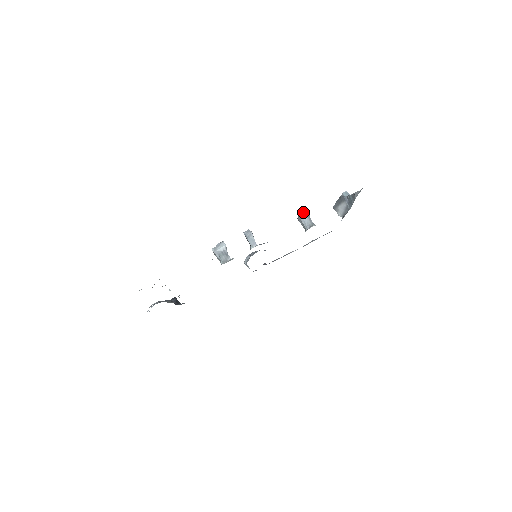
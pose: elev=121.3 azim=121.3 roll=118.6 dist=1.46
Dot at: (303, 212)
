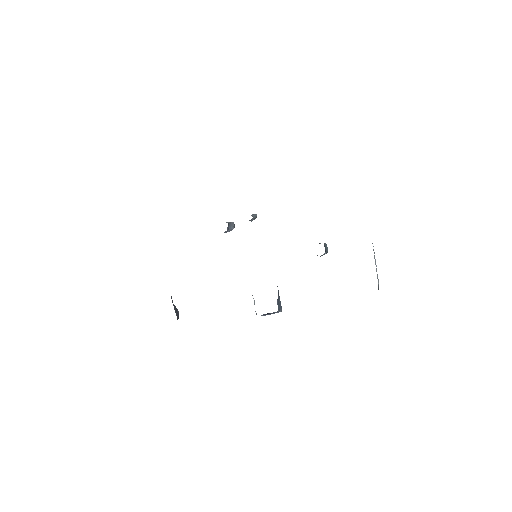
Dot at: occluded
